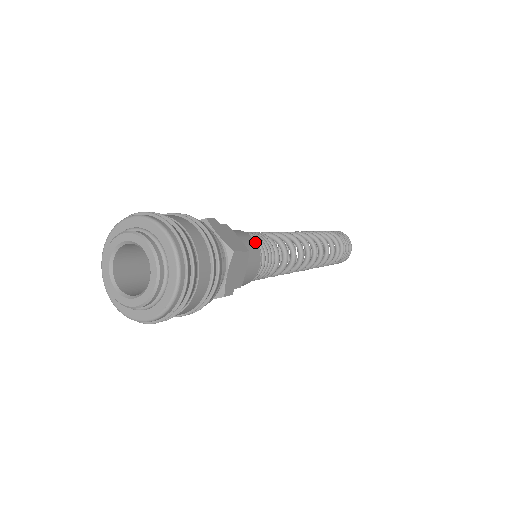
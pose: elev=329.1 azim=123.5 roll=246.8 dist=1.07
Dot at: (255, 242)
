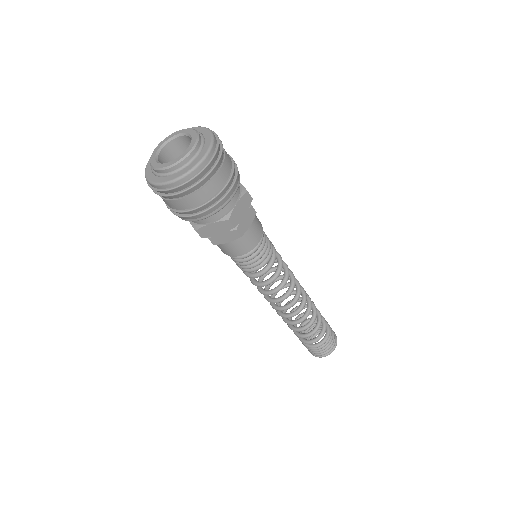
Dot at: (261, 224)
